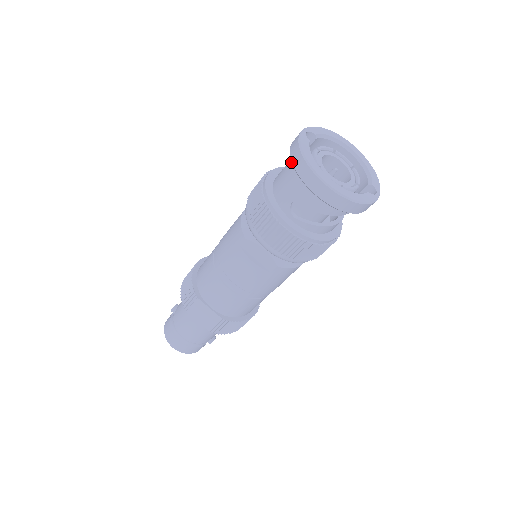
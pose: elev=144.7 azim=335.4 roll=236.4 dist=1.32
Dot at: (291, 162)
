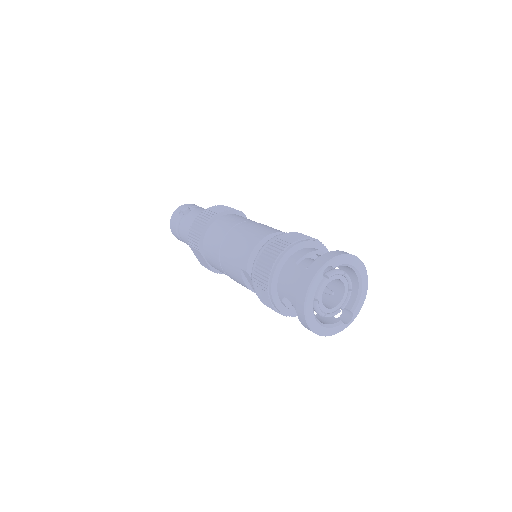
Dot at: (302, 275)
